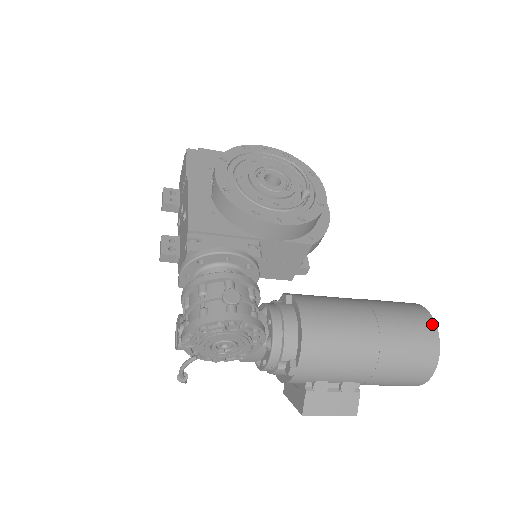
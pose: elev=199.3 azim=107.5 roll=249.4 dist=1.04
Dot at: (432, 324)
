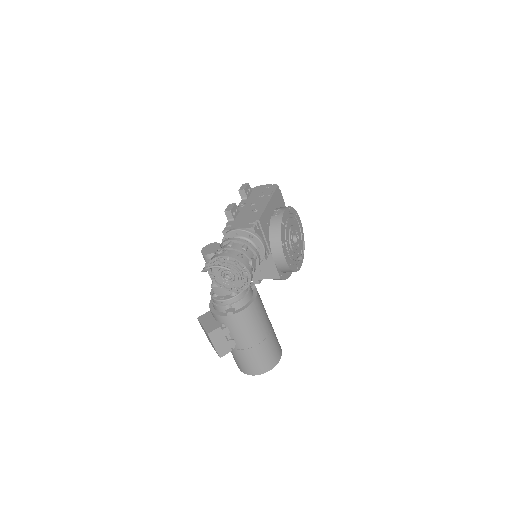
Dot at: (280, 356)
